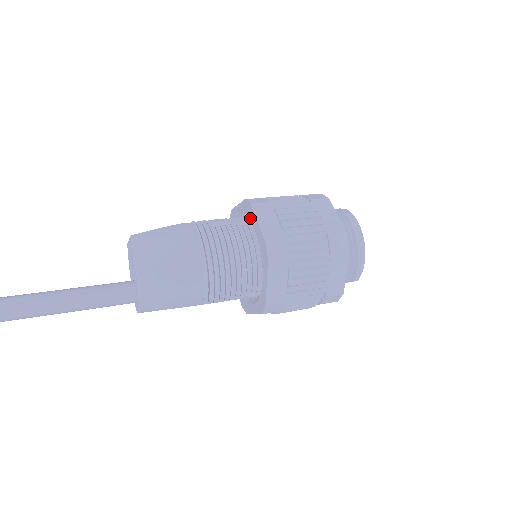
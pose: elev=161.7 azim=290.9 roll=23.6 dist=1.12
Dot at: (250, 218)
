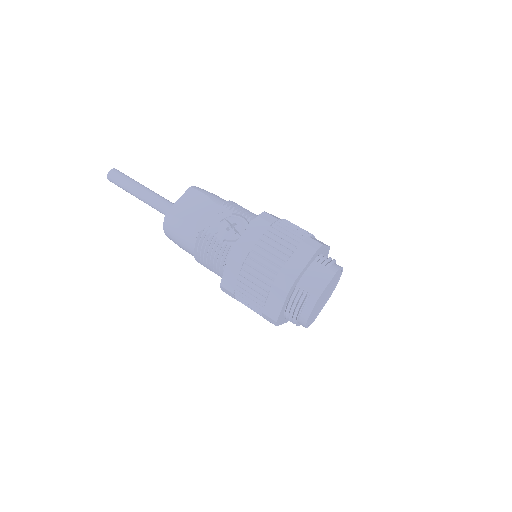
Dot at: occluded
